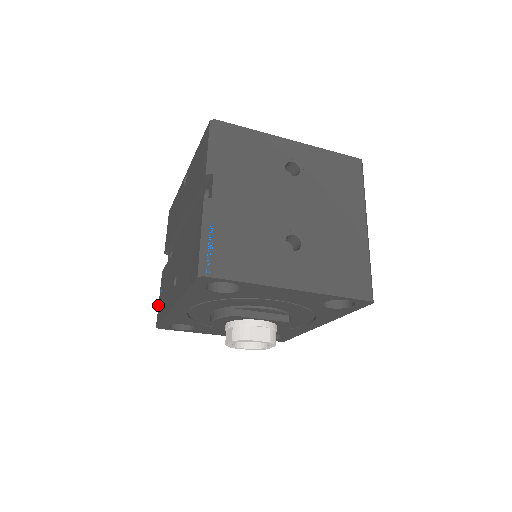
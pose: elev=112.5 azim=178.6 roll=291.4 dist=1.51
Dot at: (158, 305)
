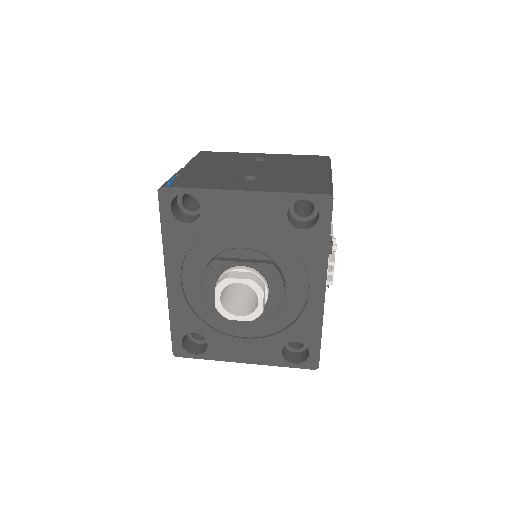
Dot at: occluded
